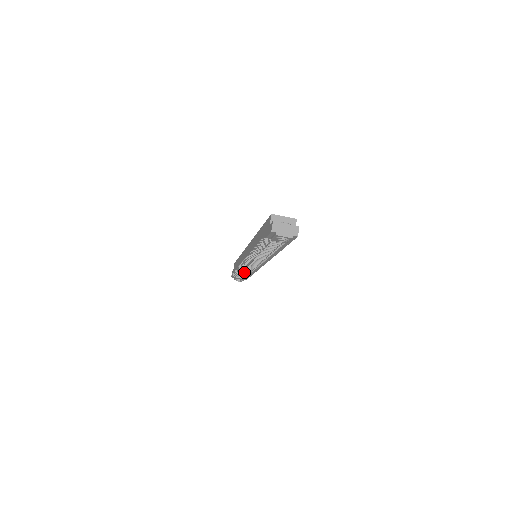
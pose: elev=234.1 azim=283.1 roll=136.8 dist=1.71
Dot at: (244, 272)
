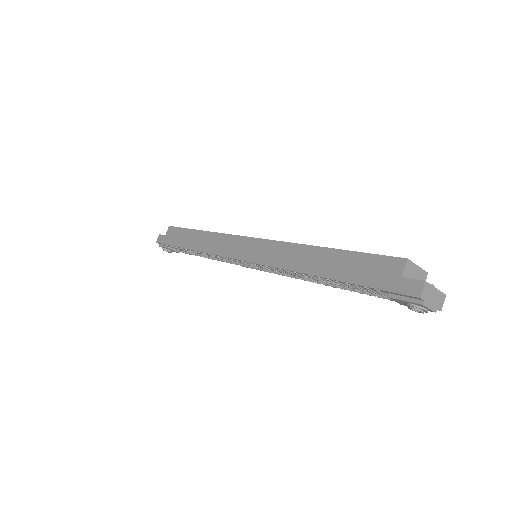
Dot at: occluded
